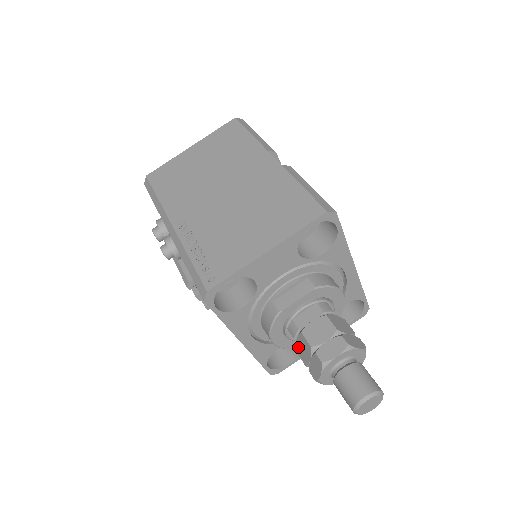
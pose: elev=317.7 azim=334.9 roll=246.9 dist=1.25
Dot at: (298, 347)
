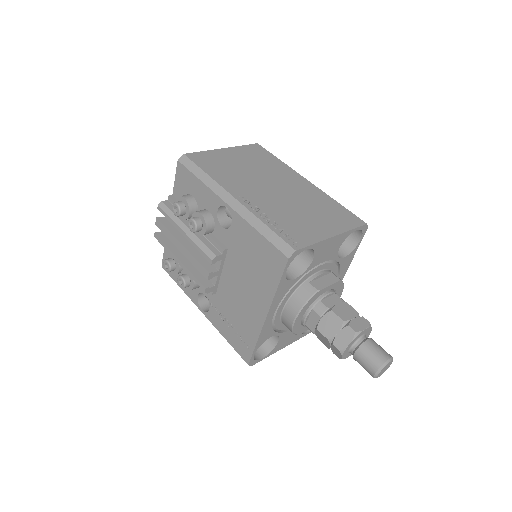
Dot at: (322, 324)
